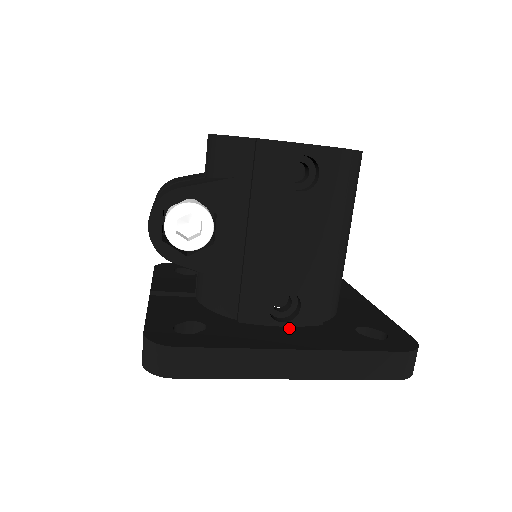
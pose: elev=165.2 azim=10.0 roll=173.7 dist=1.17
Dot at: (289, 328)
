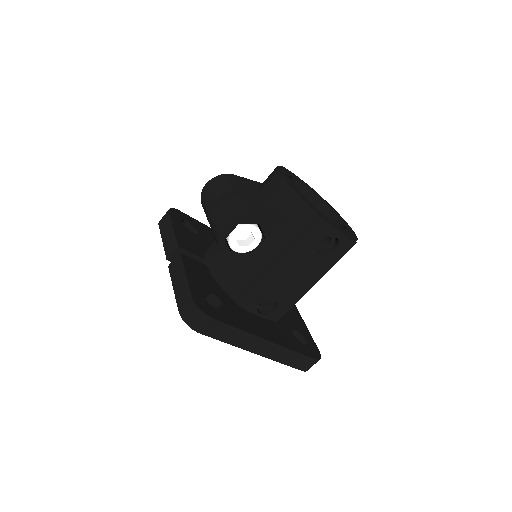
Dot at: (262, 319)
